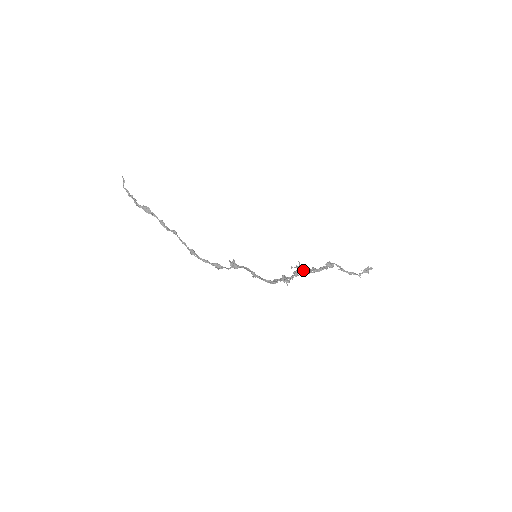
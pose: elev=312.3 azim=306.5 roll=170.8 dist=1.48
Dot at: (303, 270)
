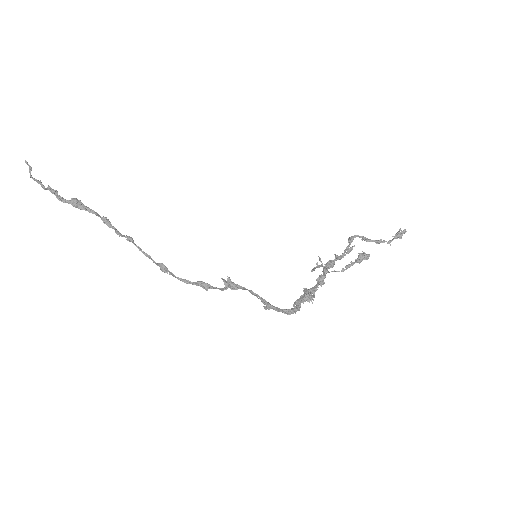
Dot at: (325, 266)
